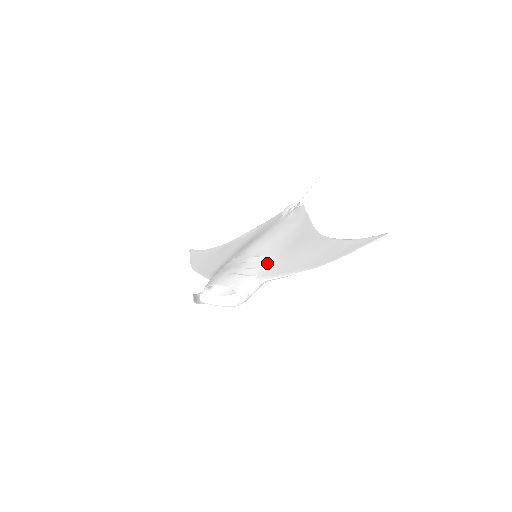
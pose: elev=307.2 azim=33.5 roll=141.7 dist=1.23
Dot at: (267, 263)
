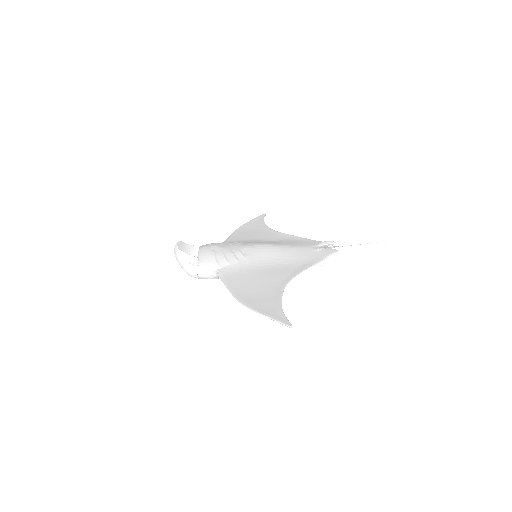
Dot at: (239, 266)
